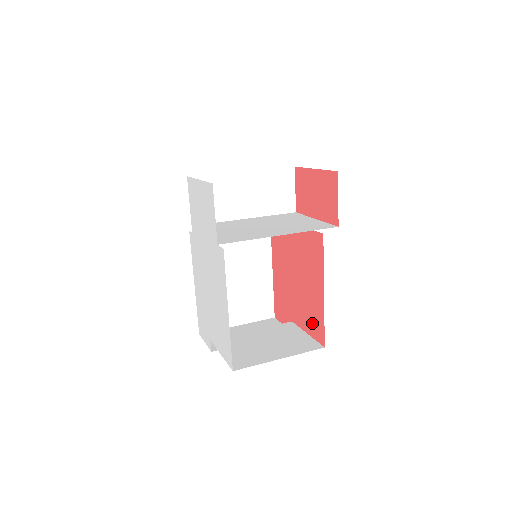
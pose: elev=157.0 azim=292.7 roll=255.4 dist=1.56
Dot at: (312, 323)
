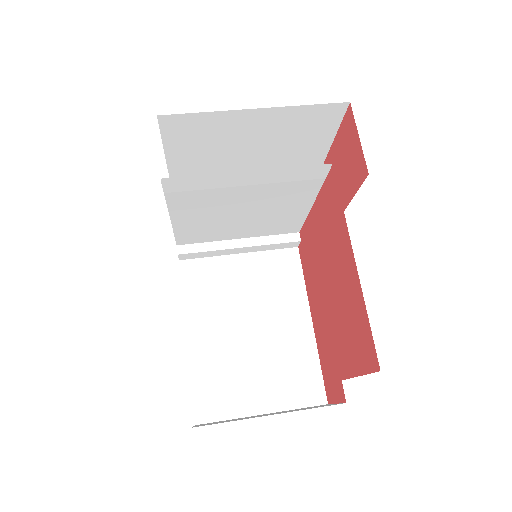
Dot at: (357, 344)
